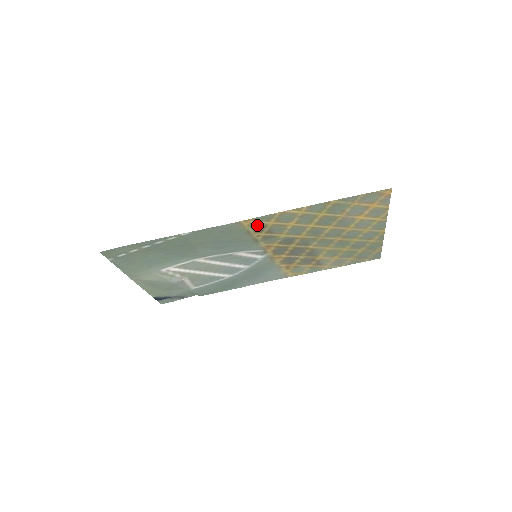
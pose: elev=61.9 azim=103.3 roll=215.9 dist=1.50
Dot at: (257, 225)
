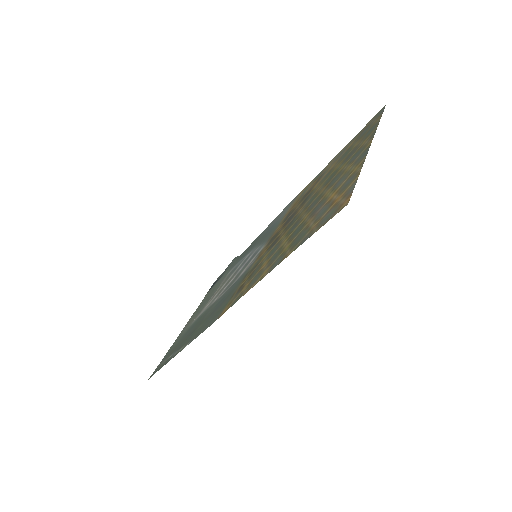
Dot at: (235, 297)
